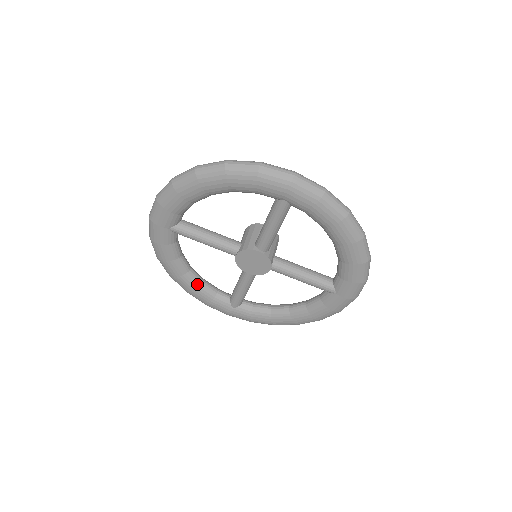
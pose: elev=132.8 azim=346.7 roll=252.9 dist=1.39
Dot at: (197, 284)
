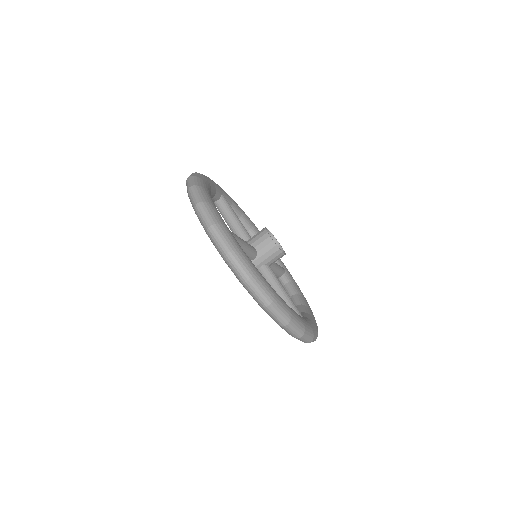
Dot at: occluded
